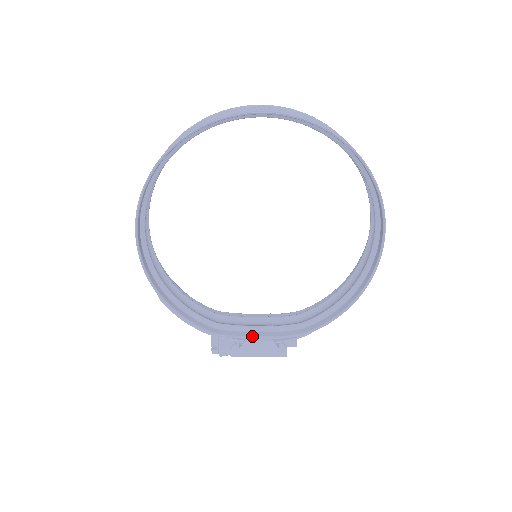
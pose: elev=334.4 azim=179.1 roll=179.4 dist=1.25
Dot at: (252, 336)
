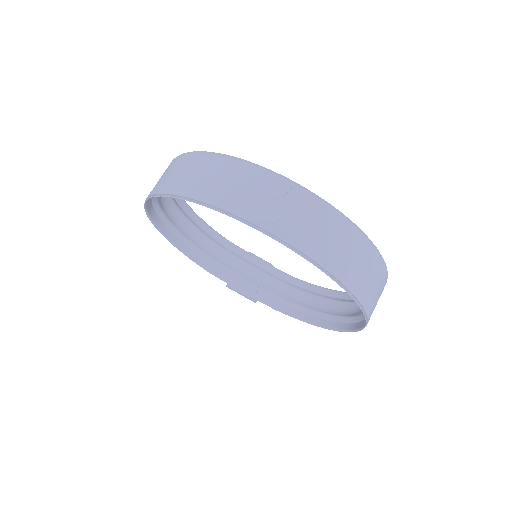
Dot at: (237, 287)
